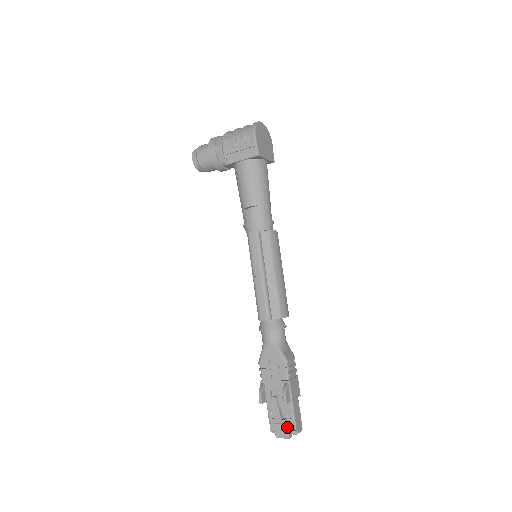
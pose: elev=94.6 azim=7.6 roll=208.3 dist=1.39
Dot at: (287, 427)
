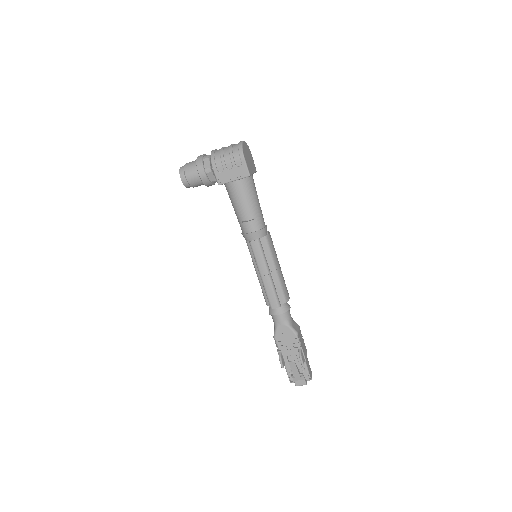
Dot at: (304, 378)
